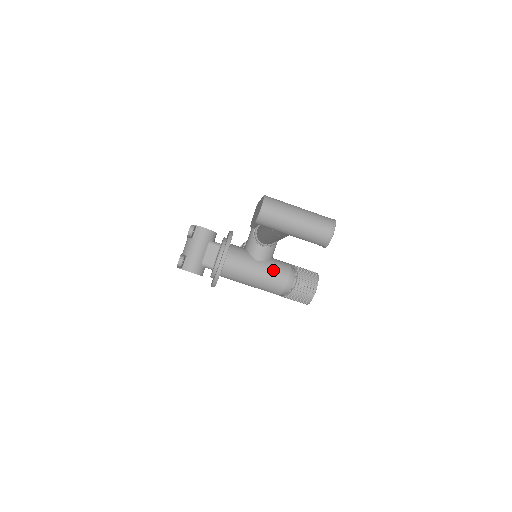
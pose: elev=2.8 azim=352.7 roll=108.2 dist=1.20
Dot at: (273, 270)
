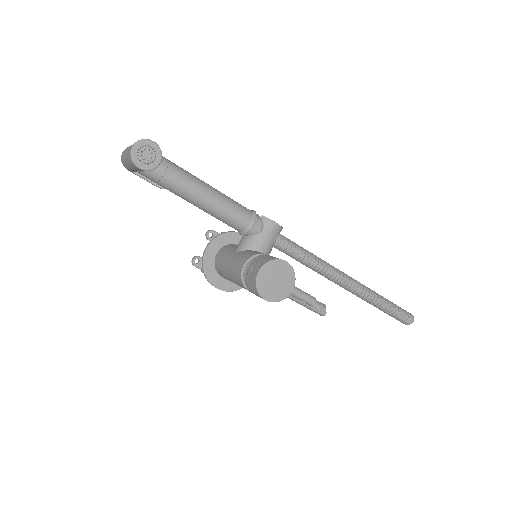
Dot at: (239, 257)
